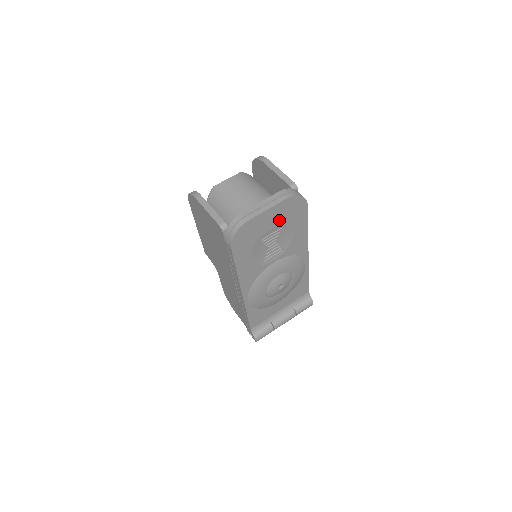
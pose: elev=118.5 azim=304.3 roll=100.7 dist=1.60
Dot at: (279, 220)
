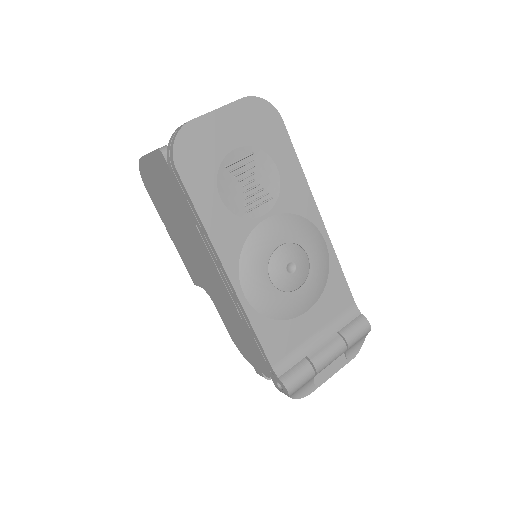
Dot at: (244, 135)
